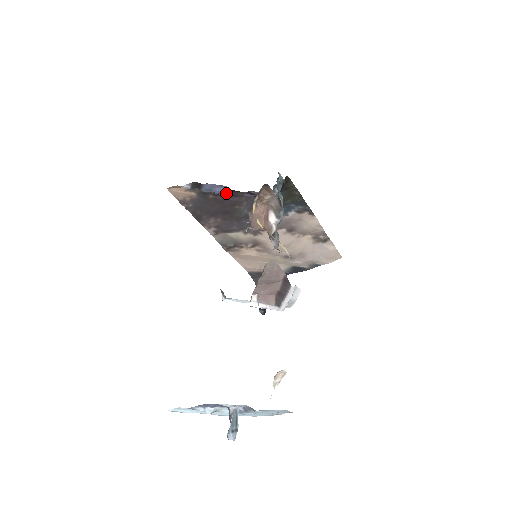
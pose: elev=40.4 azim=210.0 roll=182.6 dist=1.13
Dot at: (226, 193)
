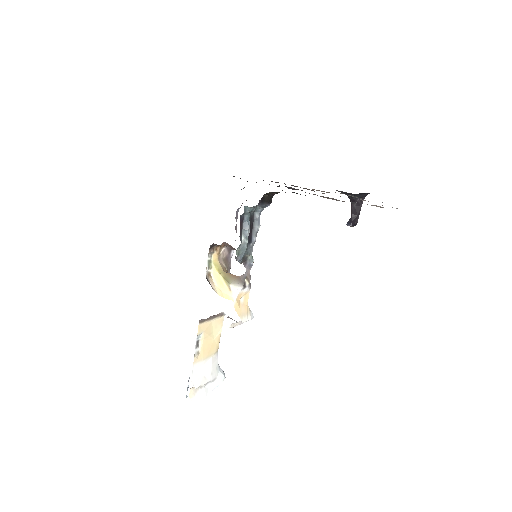
Dot at: (241, 189)
